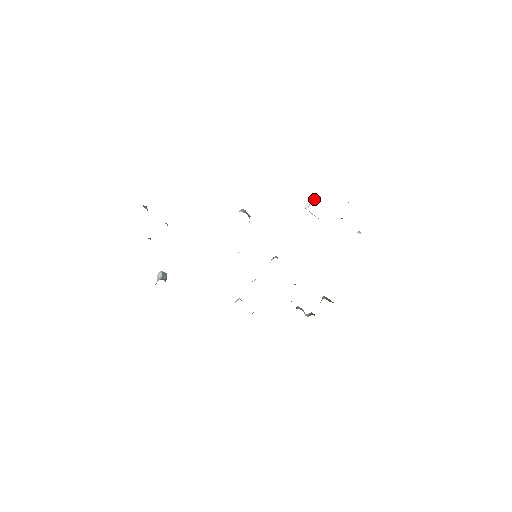
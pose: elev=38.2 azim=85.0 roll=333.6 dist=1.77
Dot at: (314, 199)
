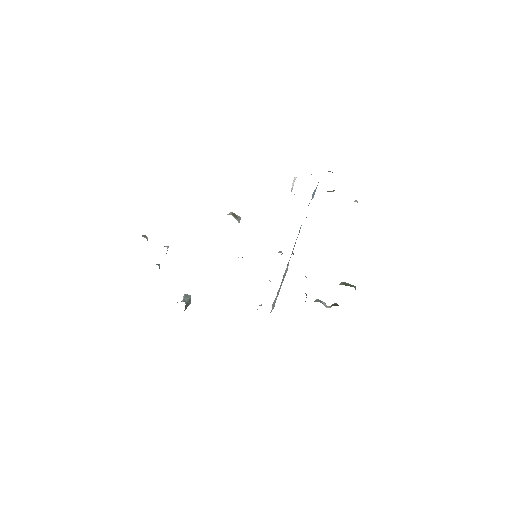
Dot at: occluded
